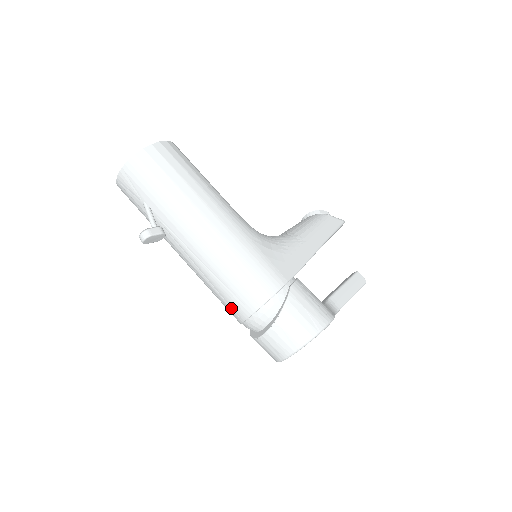
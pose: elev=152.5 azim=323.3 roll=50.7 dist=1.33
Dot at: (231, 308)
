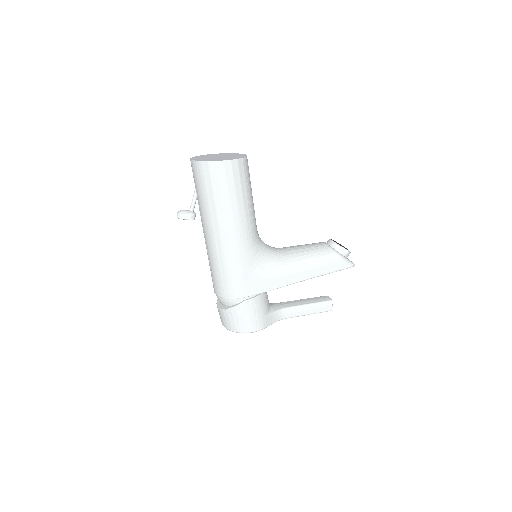
Dot at: occluded
